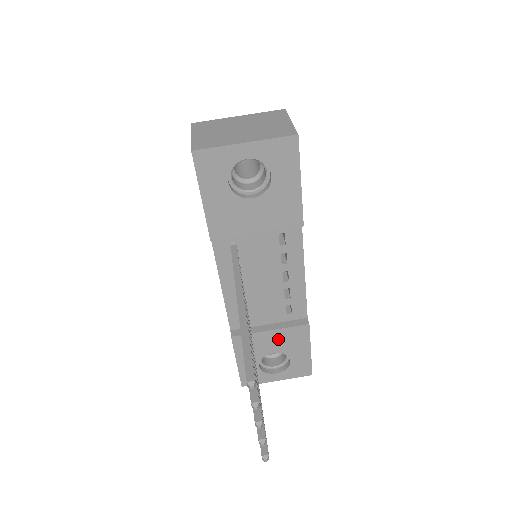
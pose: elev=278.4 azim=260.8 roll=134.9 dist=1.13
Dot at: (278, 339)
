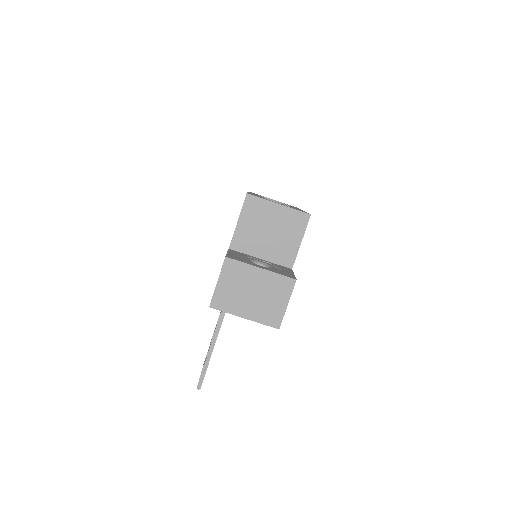
Dot at: occluded
